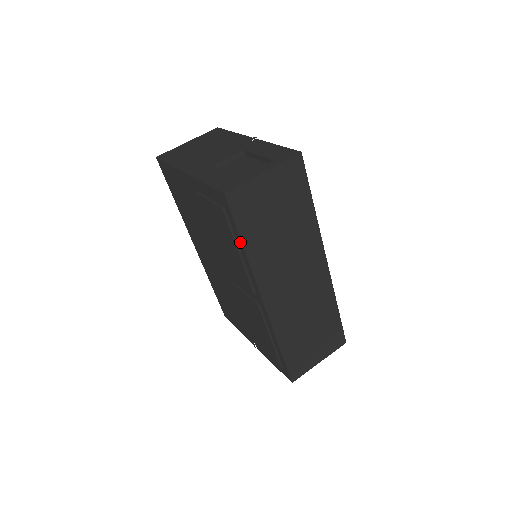
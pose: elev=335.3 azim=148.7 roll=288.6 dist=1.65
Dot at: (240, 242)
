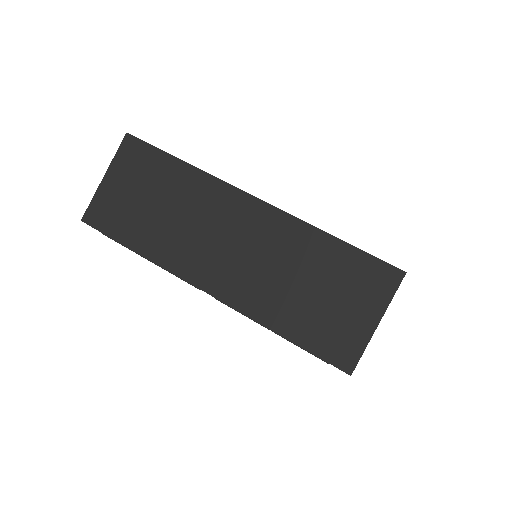
Dot at: (131, 249)
